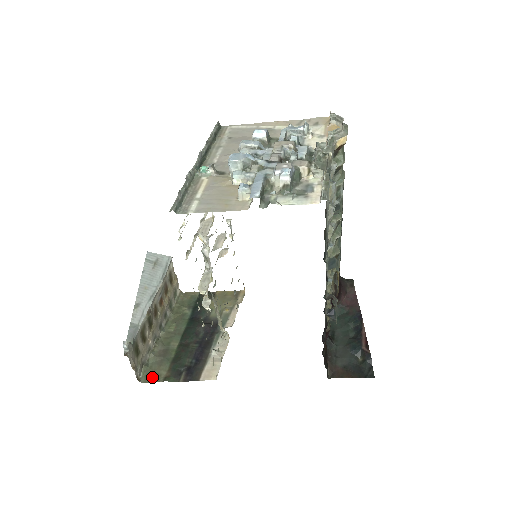
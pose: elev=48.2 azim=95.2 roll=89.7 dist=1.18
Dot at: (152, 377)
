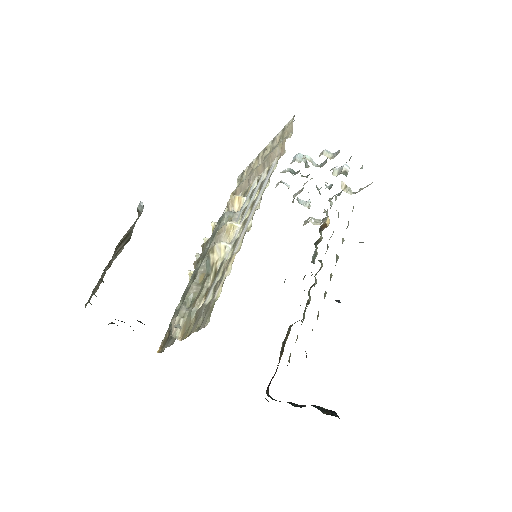
Dot at: occluded
